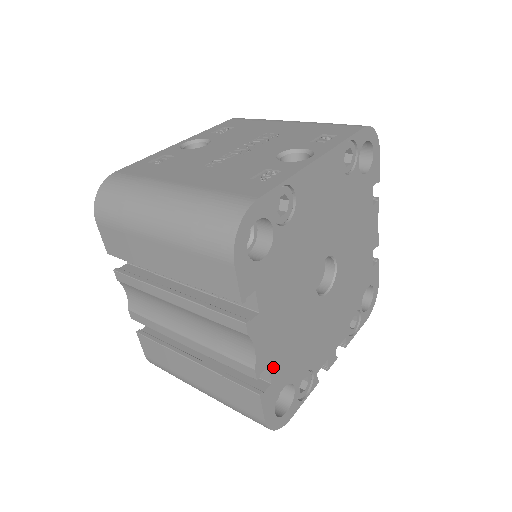
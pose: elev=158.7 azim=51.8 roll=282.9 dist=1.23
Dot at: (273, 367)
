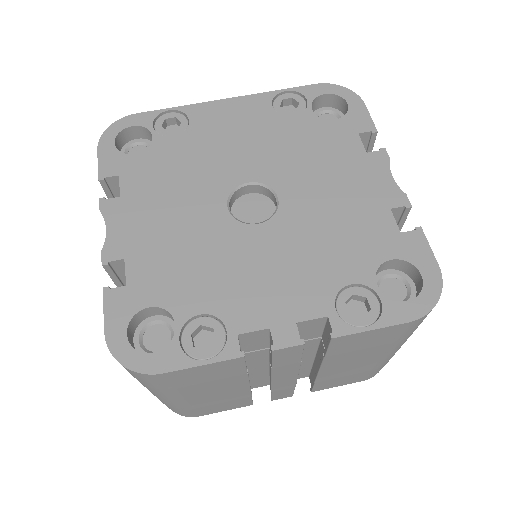
Dot at: (133, 266)
